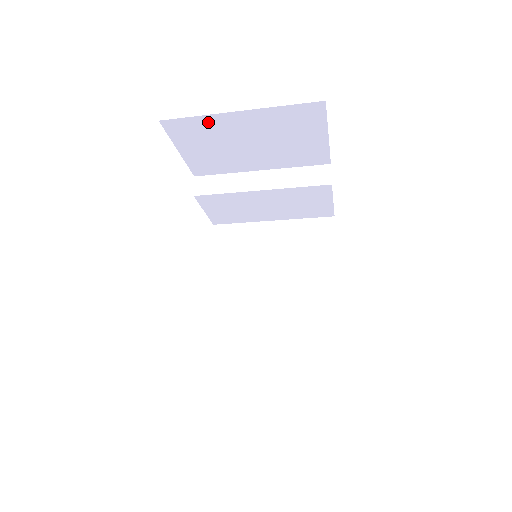
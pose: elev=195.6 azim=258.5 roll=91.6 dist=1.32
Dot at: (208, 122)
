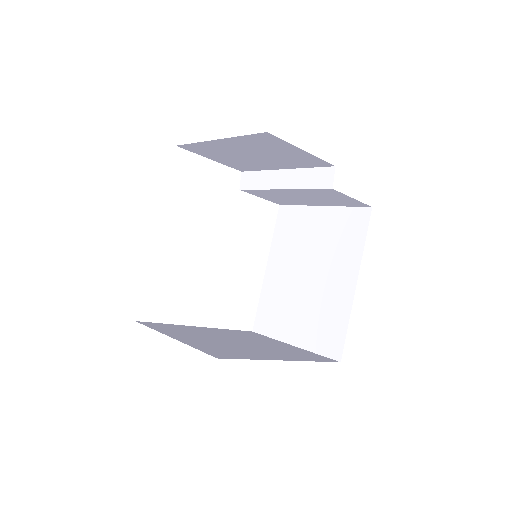
Dot at: (206, 145)
